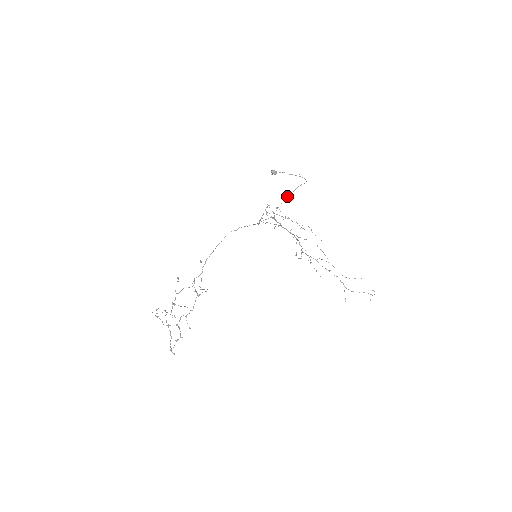
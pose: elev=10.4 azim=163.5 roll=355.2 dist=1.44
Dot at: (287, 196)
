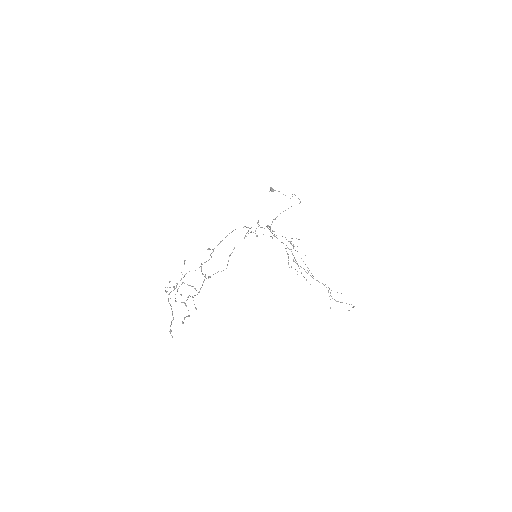
Dot at: occluded
